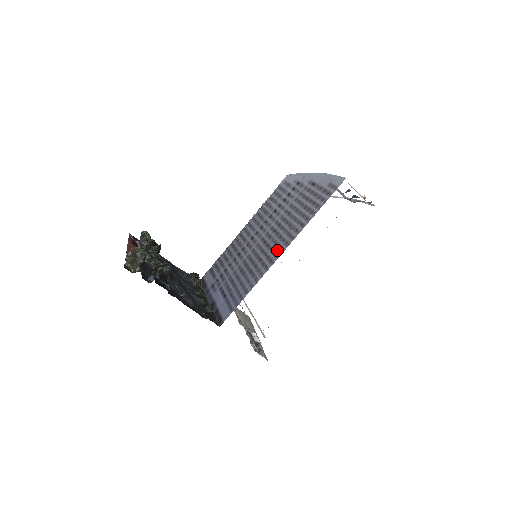
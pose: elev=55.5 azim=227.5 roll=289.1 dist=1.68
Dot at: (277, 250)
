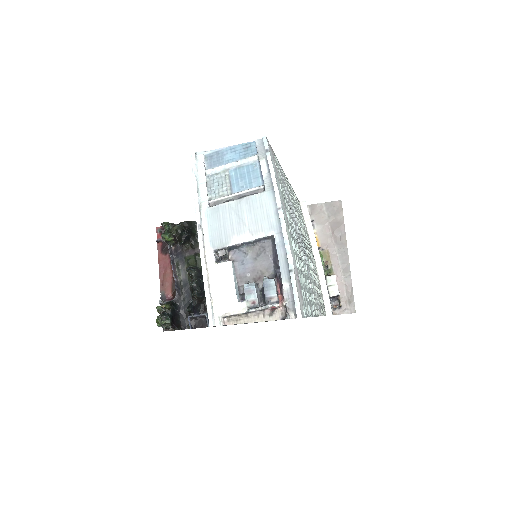
Dot at: occluded
